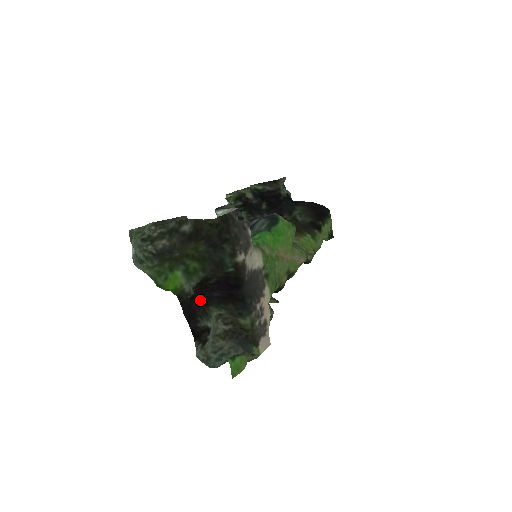
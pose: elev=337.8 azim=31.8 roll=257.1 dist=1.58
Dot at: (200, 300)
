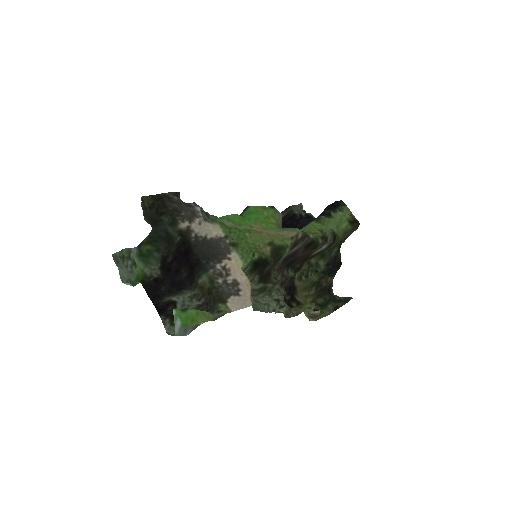
Dot at: (171, 286)
